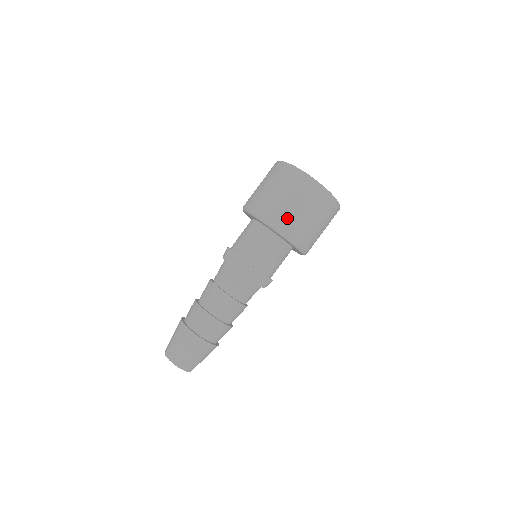
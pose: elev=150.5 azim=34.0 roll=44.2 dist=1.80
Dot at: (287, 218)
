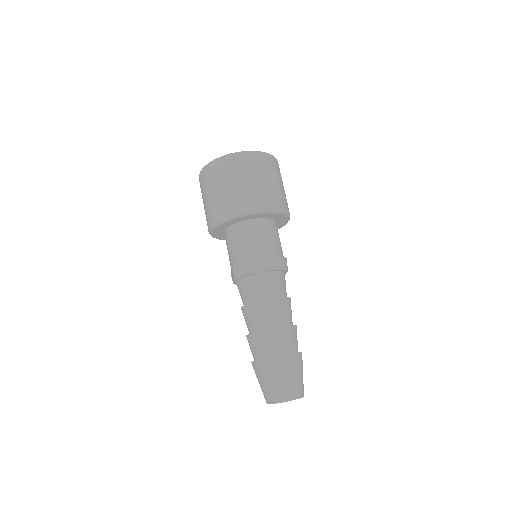
Dot at: (222, 204)
